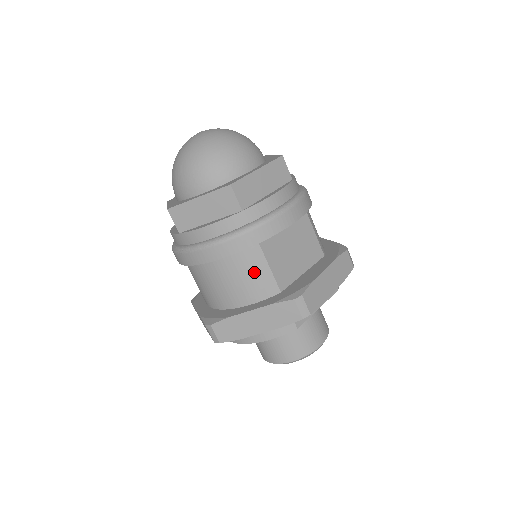
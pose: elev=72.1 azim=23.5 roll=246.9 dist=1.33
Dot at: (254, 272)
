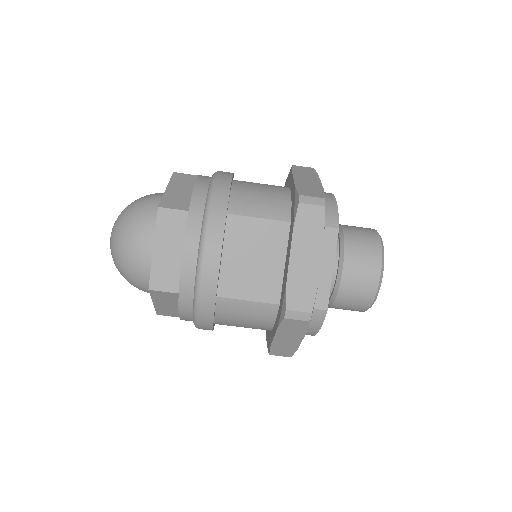
Dot at: (243, 312)
